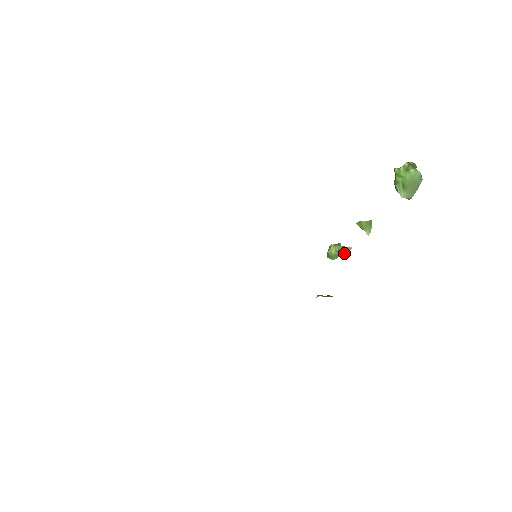
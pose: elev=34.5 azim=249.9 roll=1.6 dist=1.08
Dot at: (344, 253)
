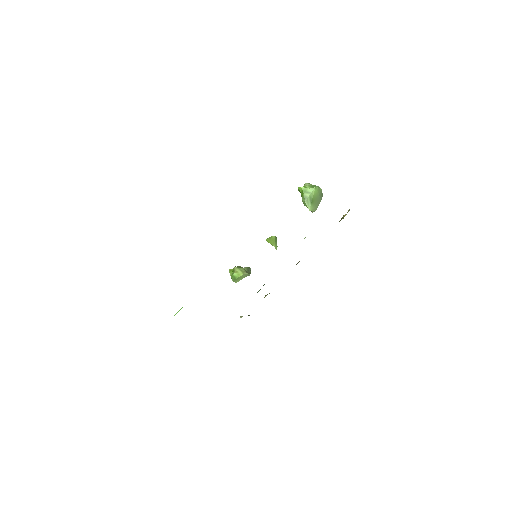
Dot at: (250, 272)
